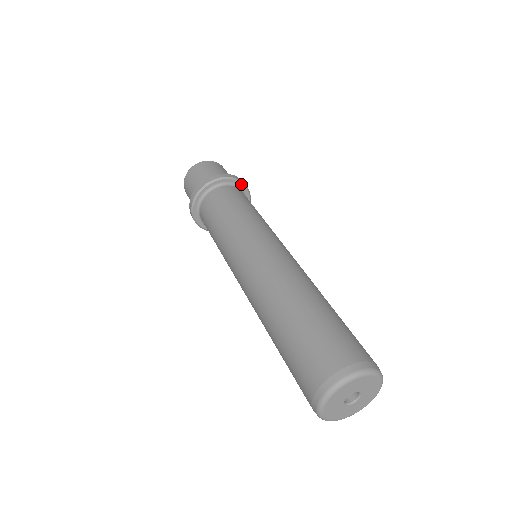
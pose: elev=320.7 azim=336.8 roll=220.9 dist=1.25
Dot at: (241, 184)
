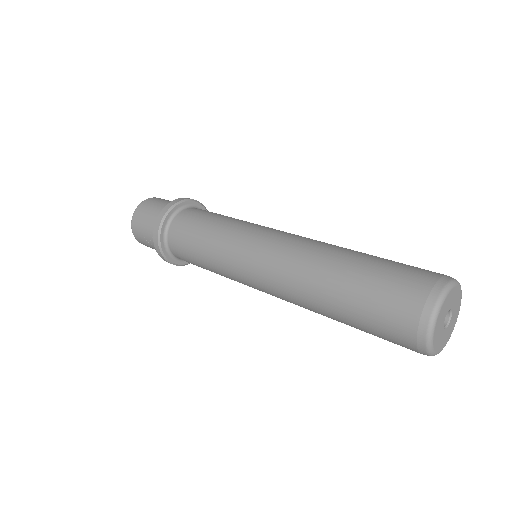
Dot at: occluded
